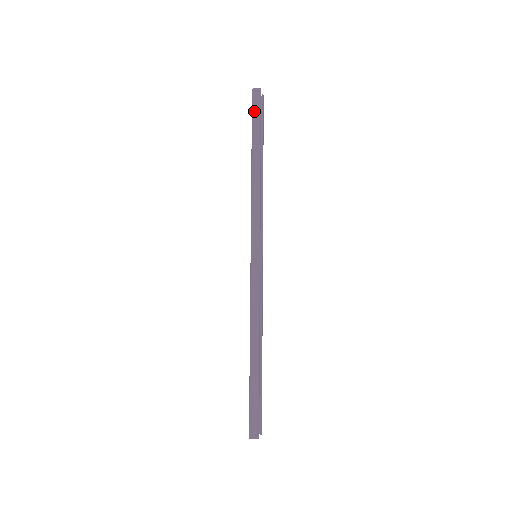
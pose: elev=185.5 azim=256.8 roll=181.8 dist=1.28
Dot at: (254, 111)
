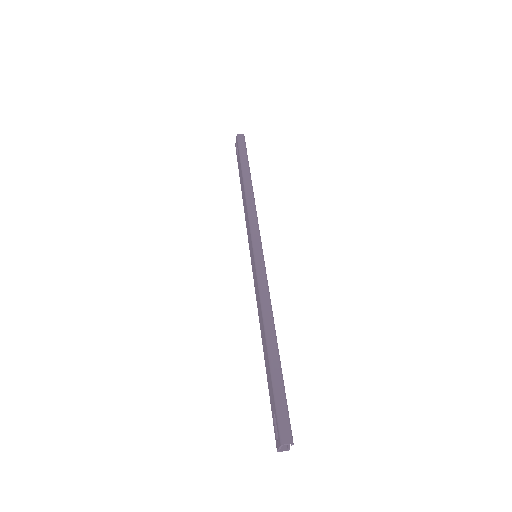
Dot at: (241, 147)
